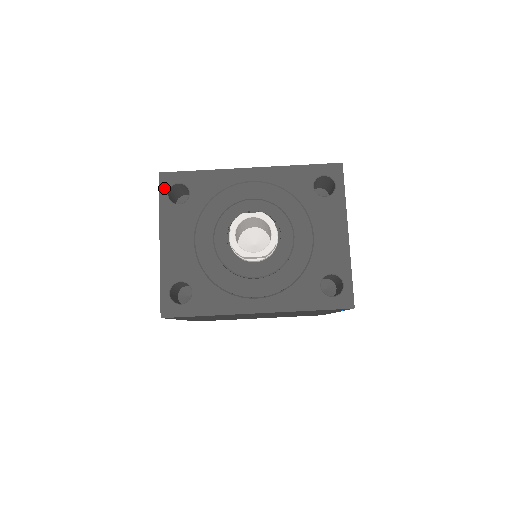
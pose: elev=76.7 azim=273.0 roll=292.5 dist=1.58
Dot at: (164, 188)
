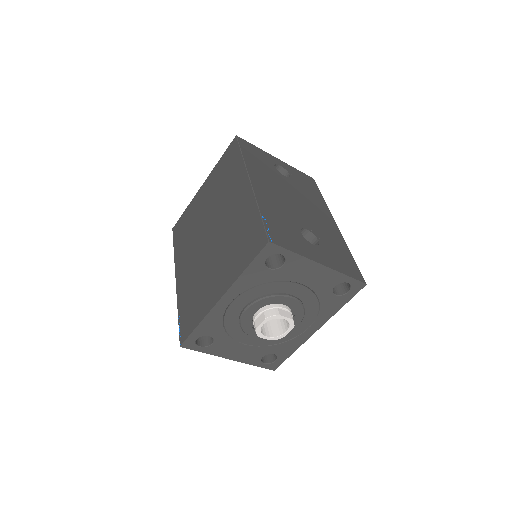
Dot at: (194, 348)
